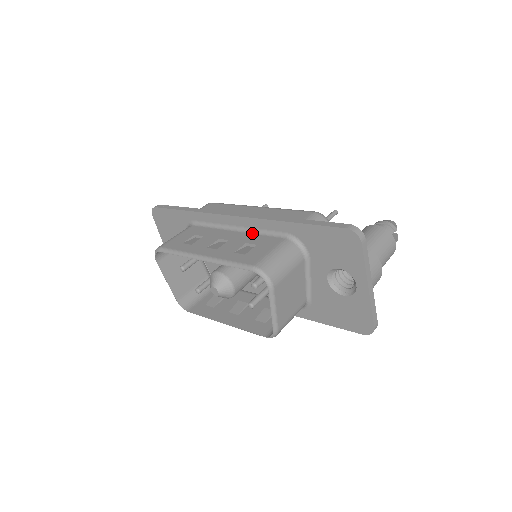
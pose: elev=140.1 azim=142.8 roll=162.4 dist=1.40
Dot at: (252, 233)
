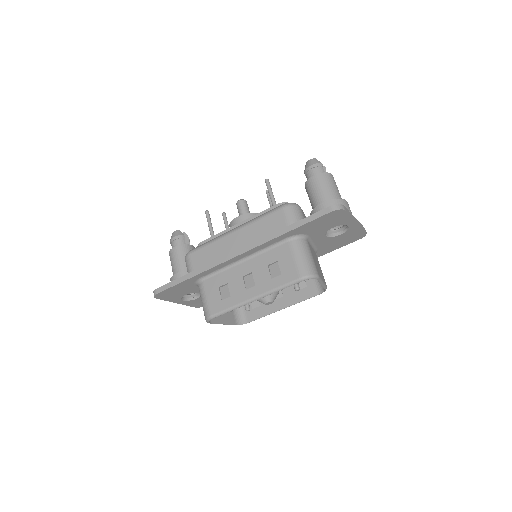
Dot at: (259, 254)
